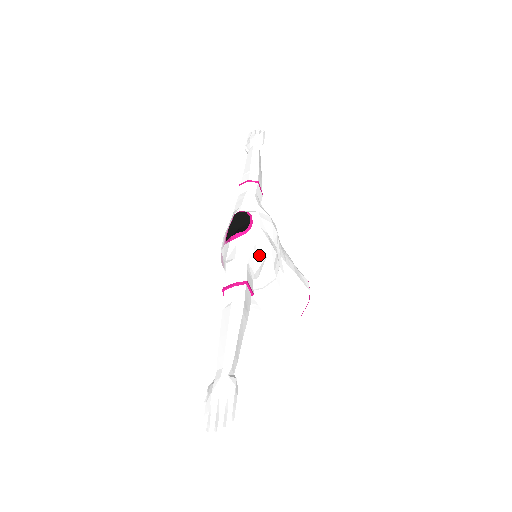
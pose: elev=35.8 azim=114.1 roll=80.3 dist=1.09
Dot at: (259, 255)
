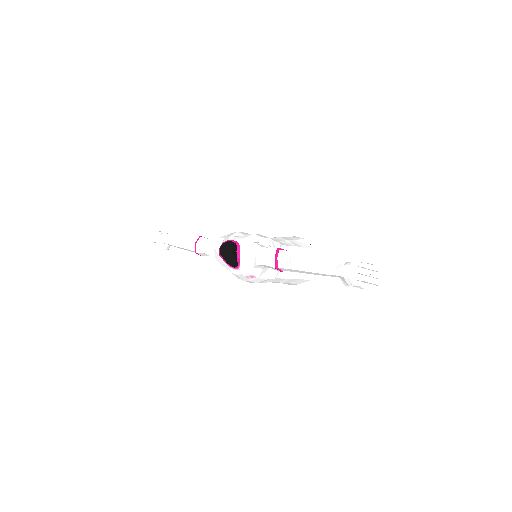
Dot at: (259, 242)
